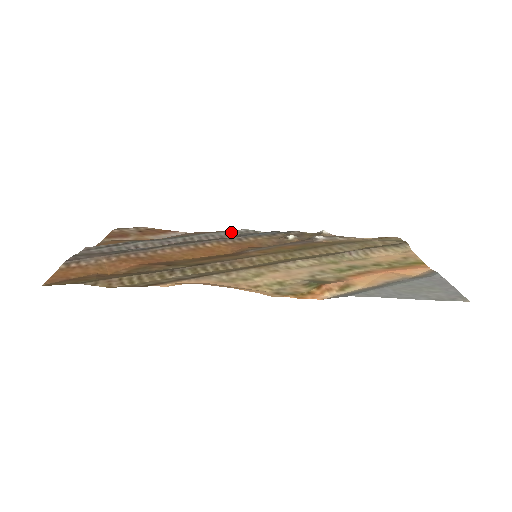
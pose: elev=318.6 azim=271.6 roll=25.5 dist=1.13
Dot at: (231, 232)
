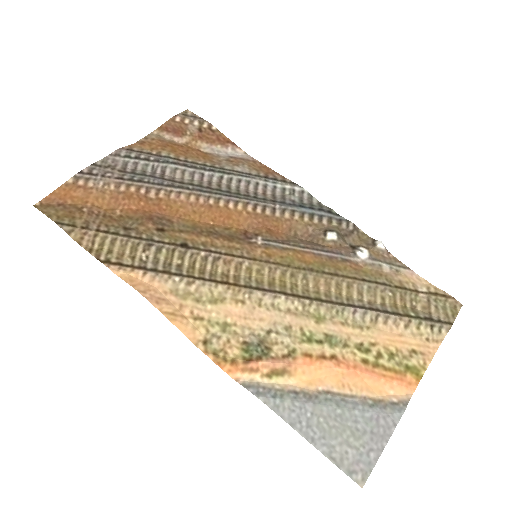
Dot at: (282, 186)
